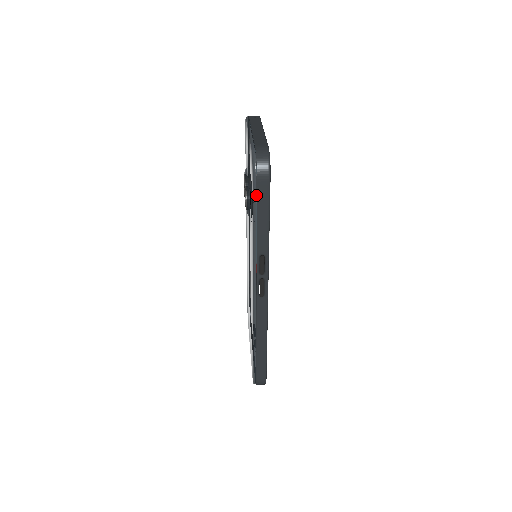
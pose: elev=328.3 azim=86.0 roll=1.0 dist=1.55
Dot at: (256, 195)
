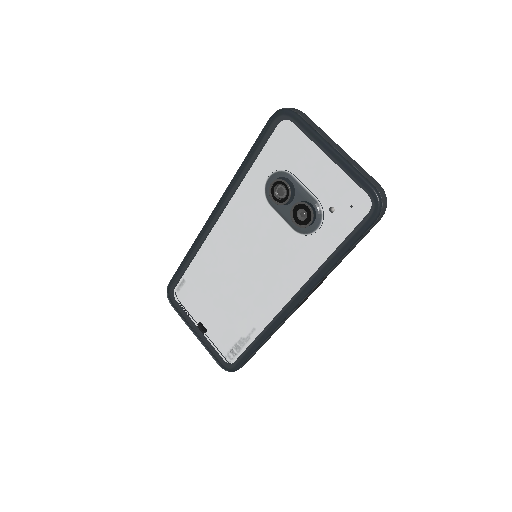
Dot at: (364, 233)
